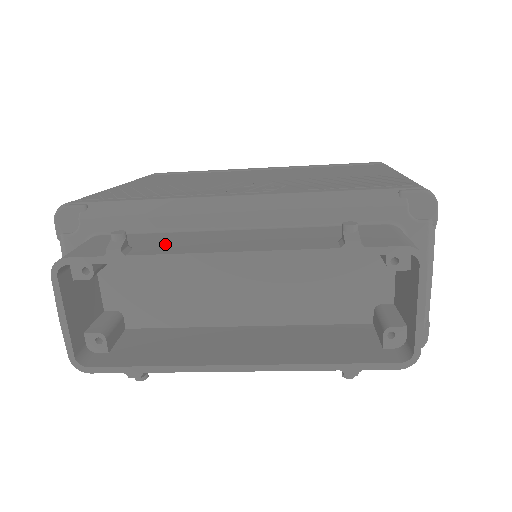
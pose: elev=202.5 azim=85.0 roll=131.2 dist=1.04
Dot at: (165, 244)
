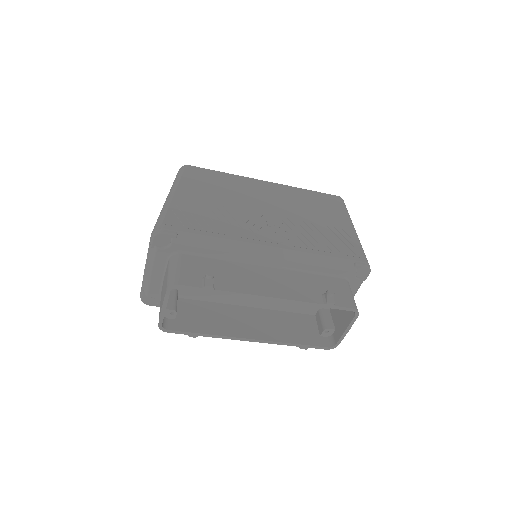
Dot at: (231, 278)
